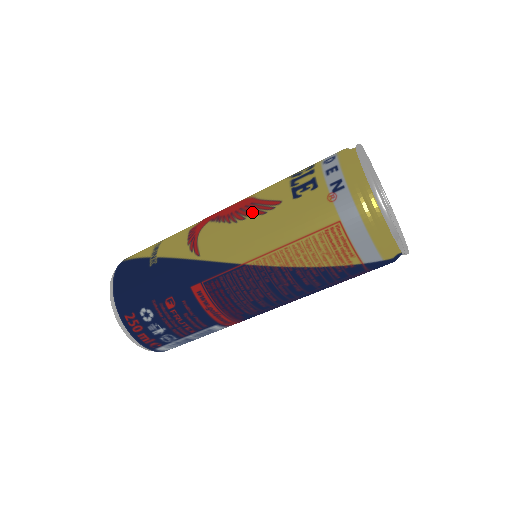
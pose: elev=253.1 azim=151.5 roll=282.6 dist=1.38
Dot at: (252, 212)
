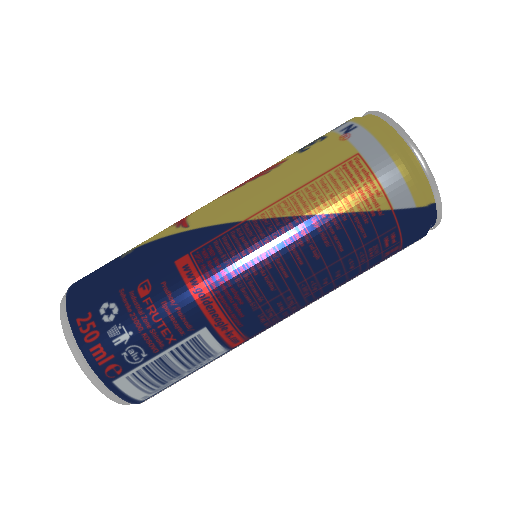
Dot at: (253, 178)
